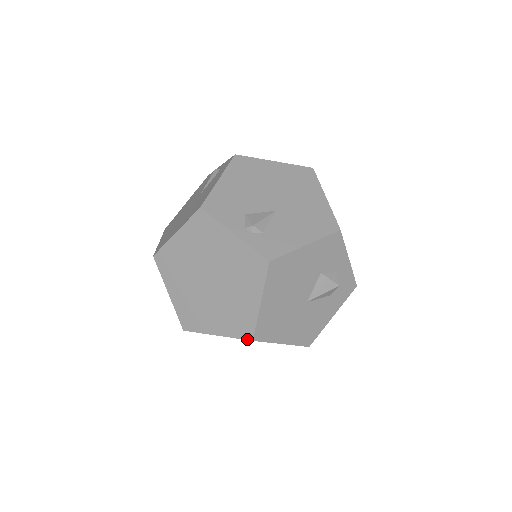
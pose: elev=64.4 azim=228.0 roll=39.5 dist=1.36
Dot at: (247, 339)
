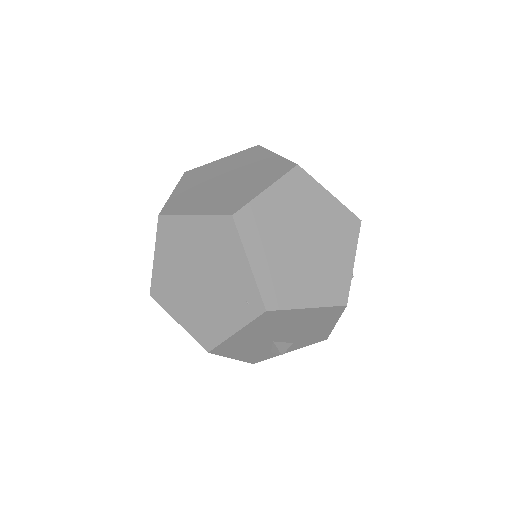
Dot at: (292, 168)
